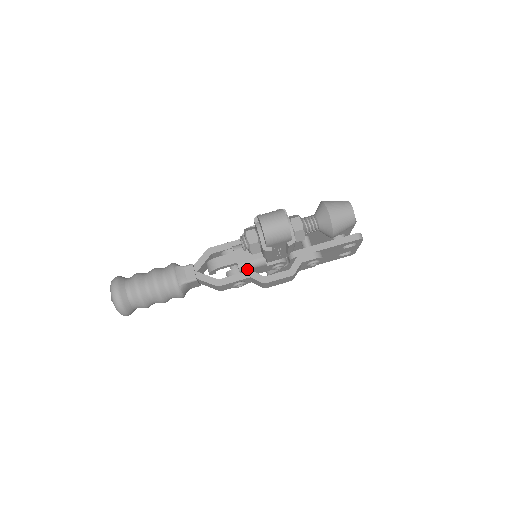
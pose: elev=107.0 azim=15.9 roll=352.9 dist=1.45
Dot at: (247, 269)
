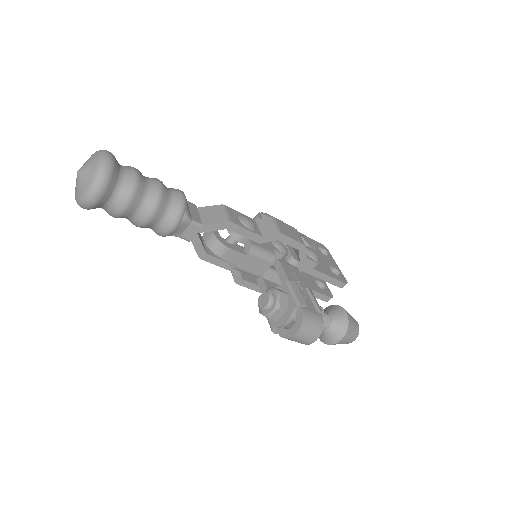
Dot at: (238, 269)
